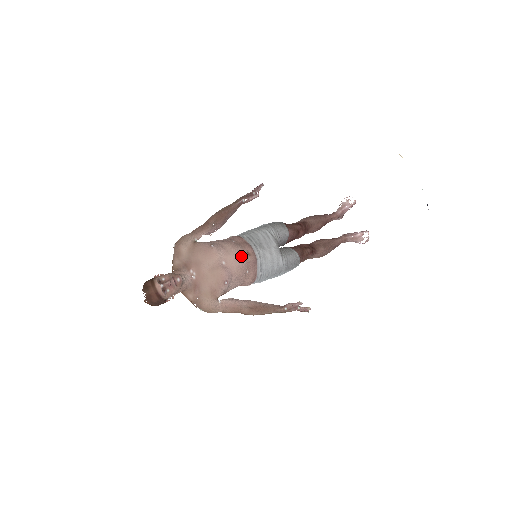
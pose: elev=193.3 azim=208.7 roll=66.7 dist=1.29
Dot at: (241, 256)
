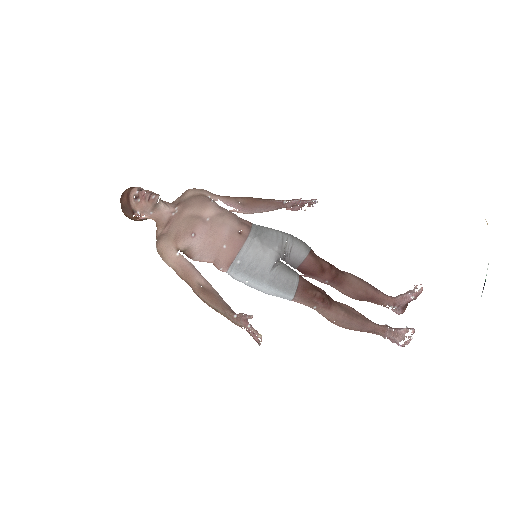
Dot at: (229, 225)
